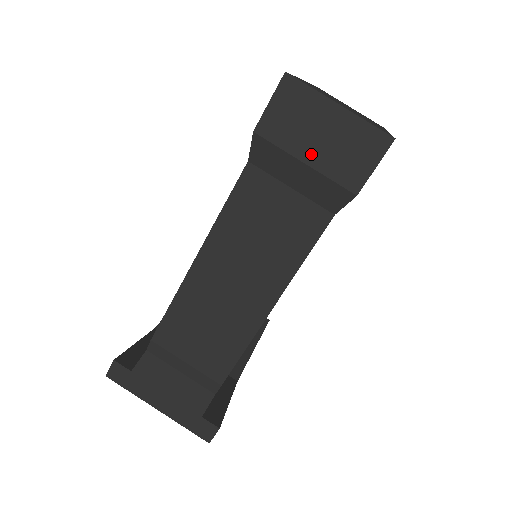
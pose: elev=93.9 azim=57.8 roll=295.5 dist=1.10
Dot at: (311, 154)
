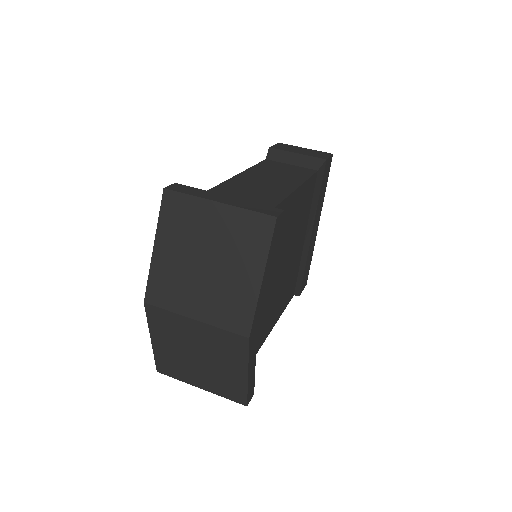
Dot at: (299, 152)
